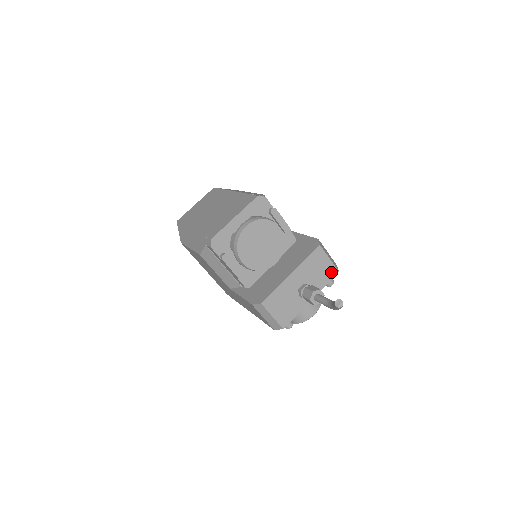
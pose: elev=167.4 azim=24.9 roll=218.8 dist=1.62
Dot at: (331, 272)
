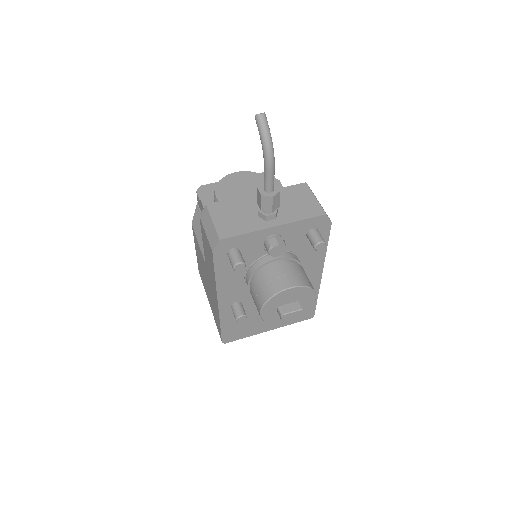
Dot at: (314, 211)
